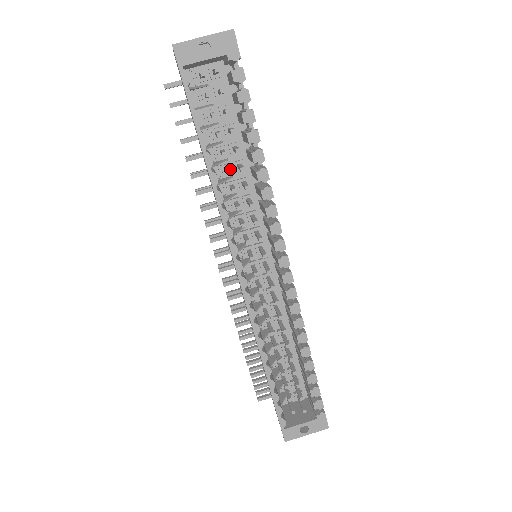
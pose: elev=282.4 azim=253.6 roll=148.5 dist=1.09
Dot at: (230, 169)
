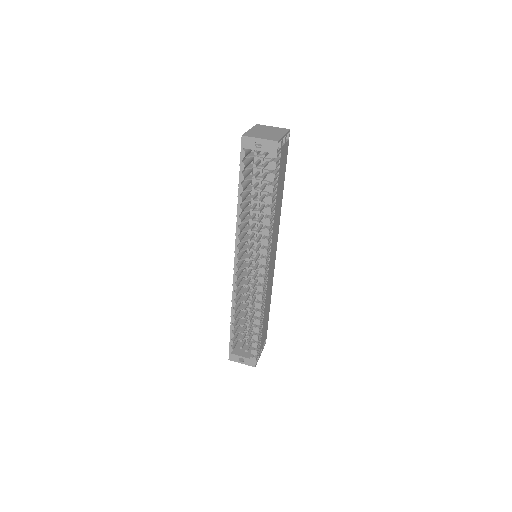
Dot at: (258, 204)
